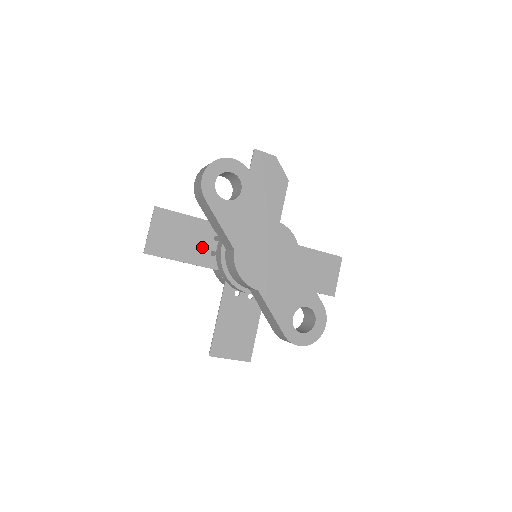
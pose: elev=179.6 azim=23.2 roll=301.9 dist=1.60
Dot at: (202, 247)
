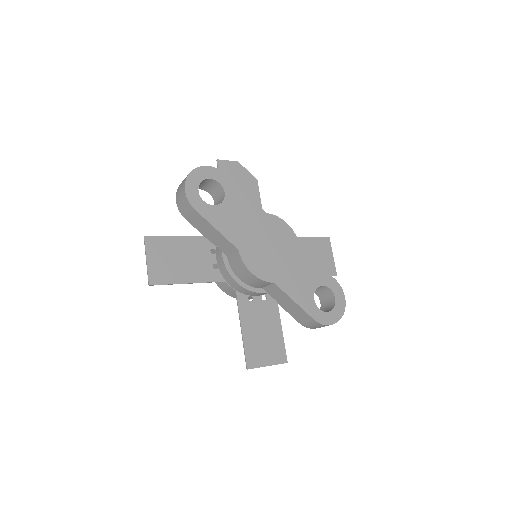
Dot at: (202, 263)
